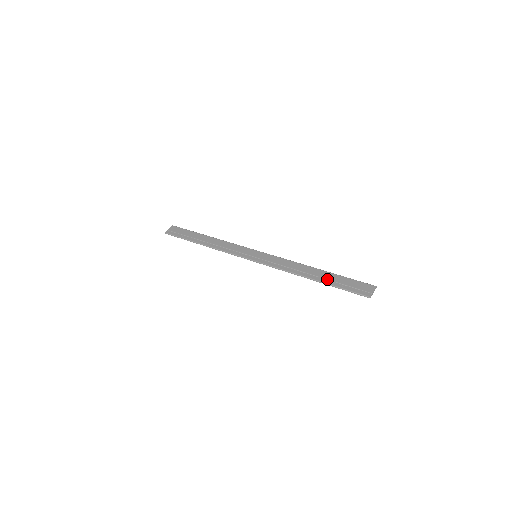
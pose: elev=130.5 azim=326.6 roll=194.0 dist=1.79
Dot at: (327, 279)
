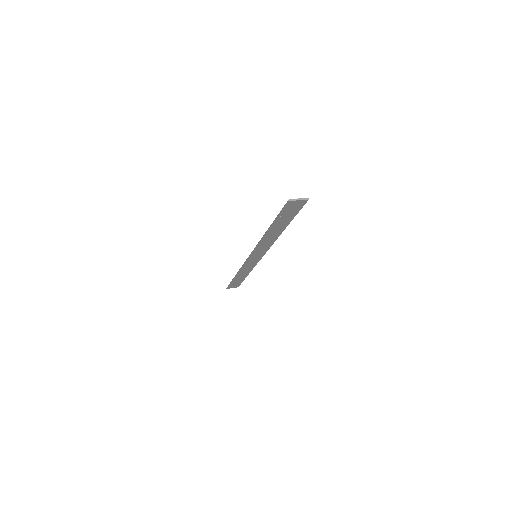
Dot at: occluded
